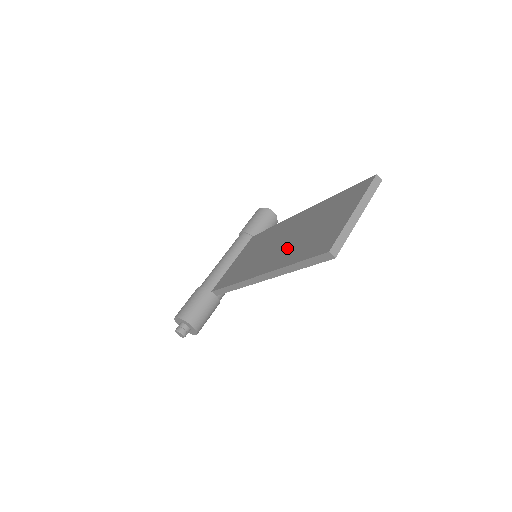
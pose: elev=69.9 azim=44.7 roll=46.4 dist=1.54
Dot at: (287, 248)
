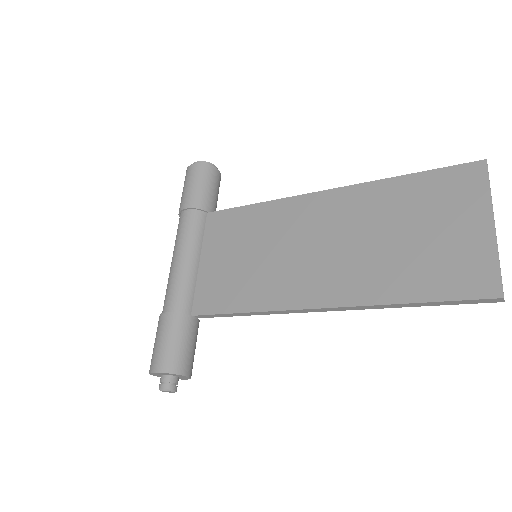
Dot at: (360, 264)
